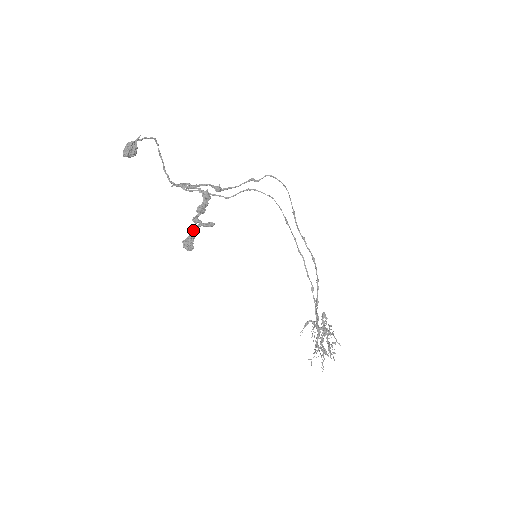
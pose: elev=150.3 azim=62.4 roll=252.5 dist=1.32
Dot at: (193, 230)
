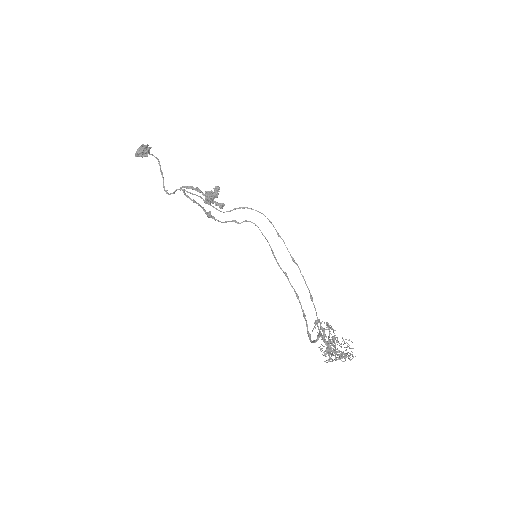
Dot at: occluded
